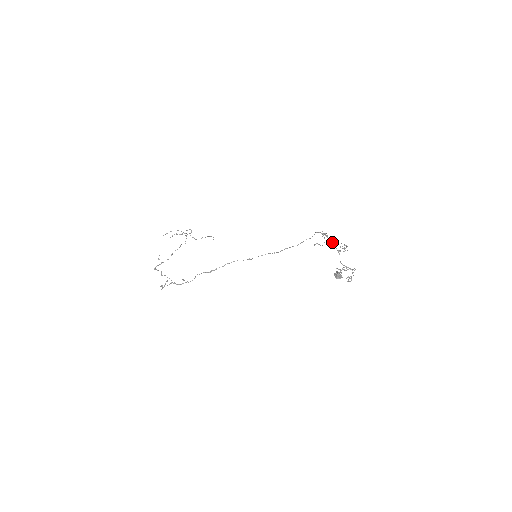
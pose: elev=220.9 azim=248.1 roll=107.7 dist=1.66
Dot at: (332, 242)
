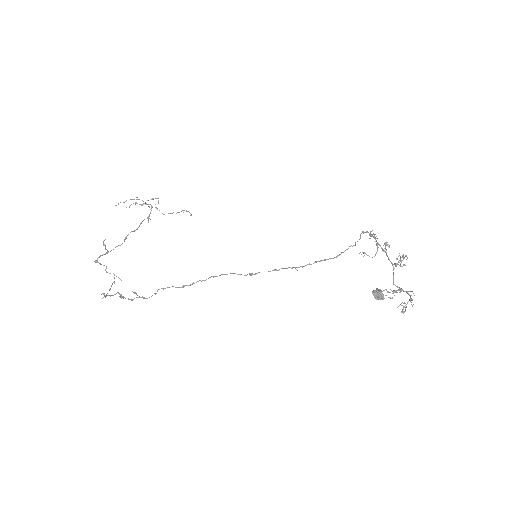
Dot at: occluded
